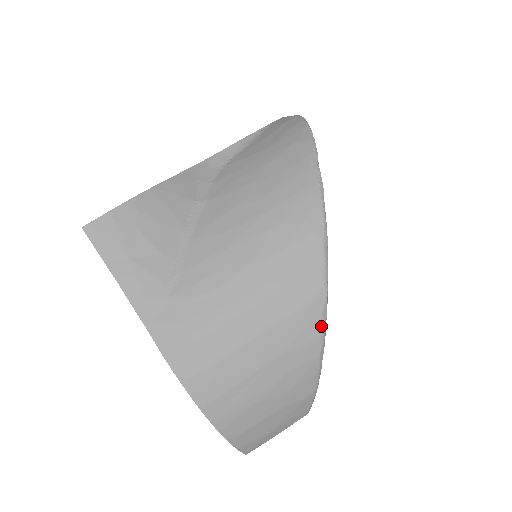
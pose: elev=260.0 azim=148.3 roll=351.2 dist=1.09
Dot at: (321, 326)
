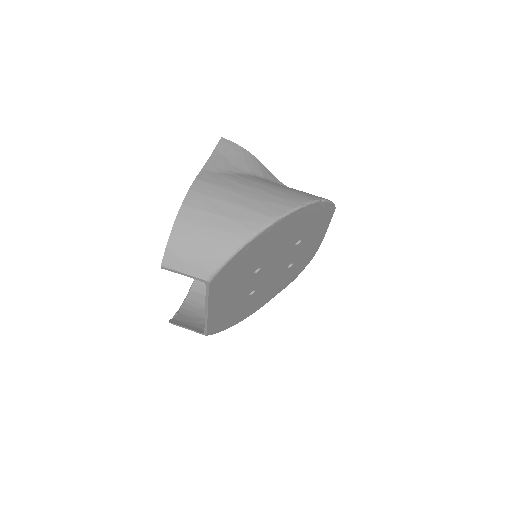
Dot at: (260, 228)
